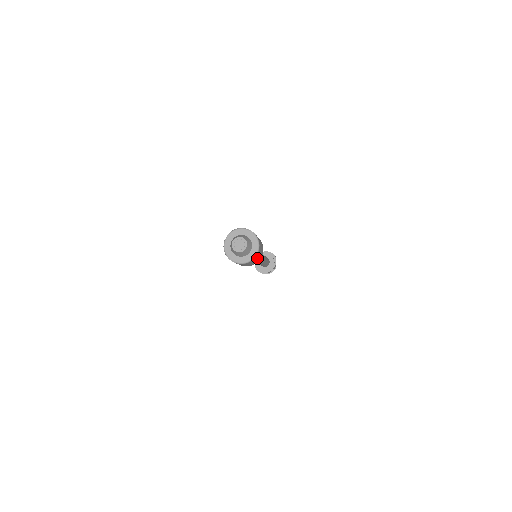
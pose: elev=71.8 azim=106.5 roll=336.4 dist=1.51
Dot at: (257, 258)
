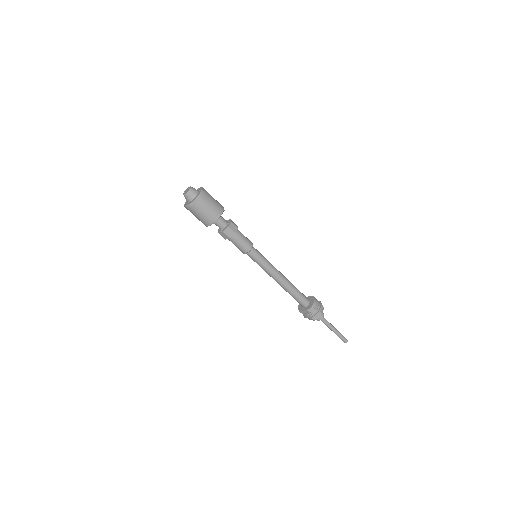
Dot at: (212, 198)
